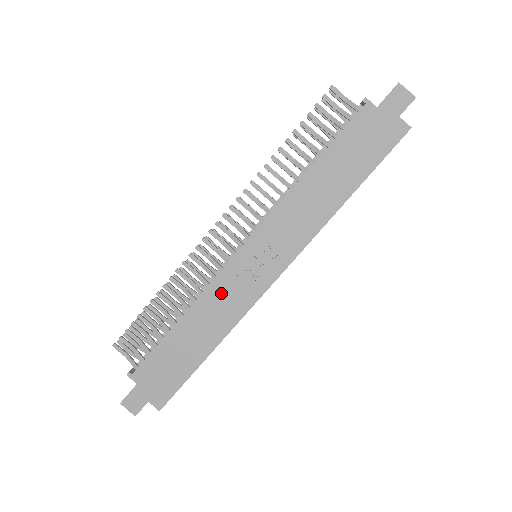
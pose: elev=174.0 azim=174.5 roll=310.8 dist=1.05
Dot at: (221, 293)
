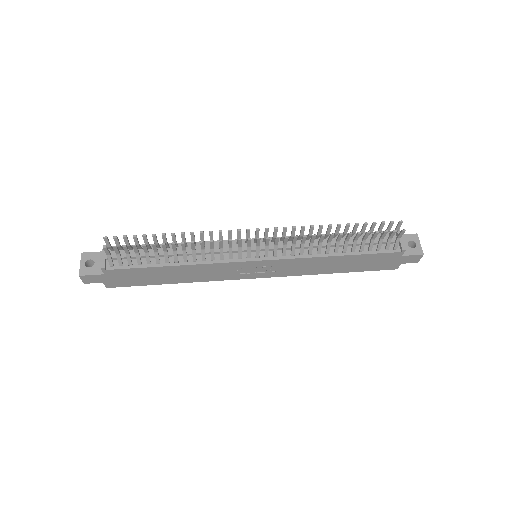
Dot at: (217, 269)
